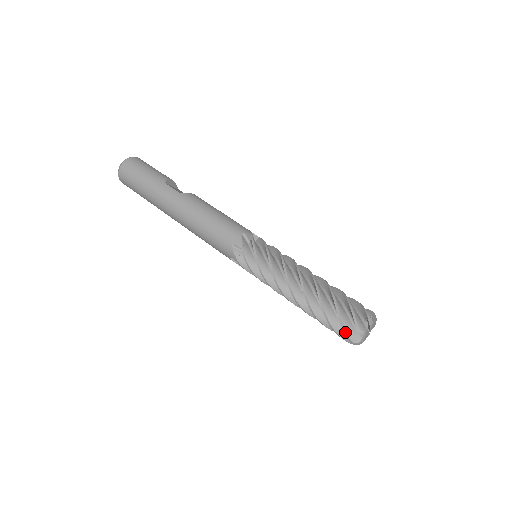
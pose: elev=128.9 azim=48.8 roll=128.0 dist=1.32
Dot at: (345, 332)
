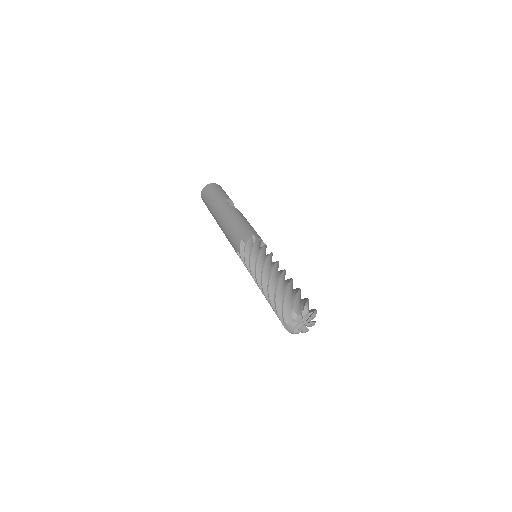
Dot at: (282, 311)
